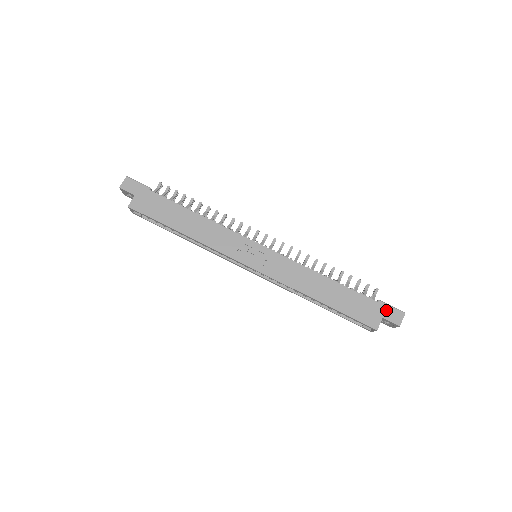
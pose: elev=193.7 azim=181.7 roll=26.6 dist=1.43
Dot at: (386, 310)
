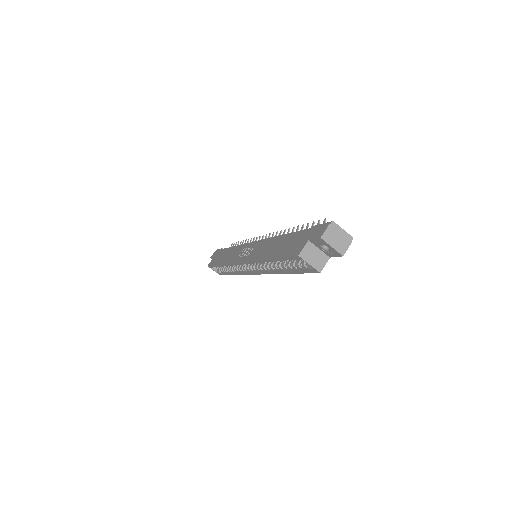
Dot at: (314, 230)
